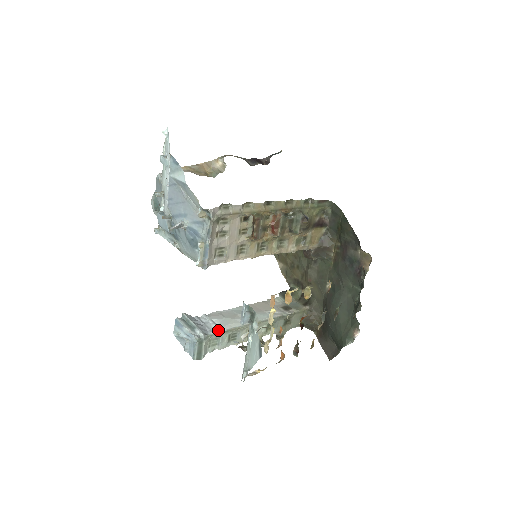
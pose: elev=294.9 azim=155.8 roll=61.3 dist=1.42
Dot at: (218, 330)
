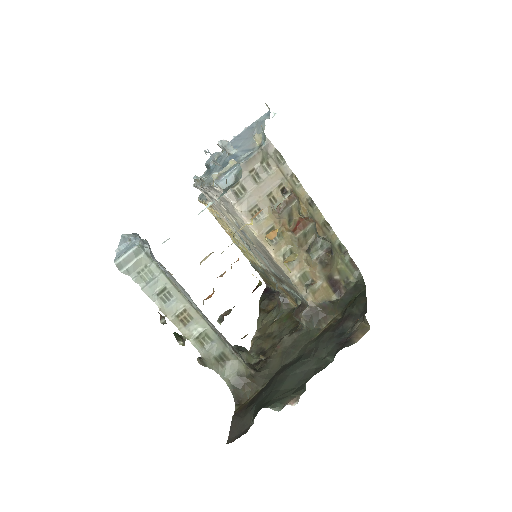
Dot at: (162, 268)
